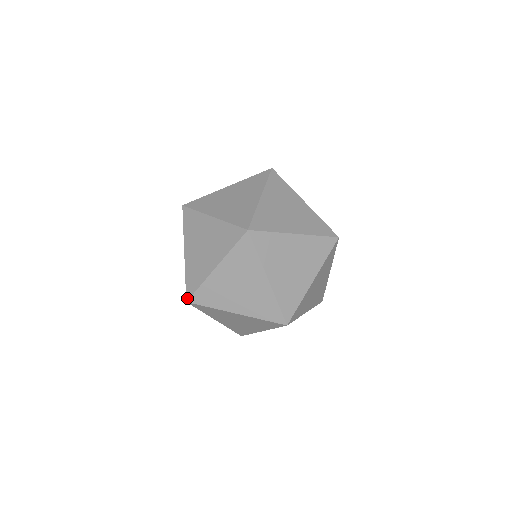
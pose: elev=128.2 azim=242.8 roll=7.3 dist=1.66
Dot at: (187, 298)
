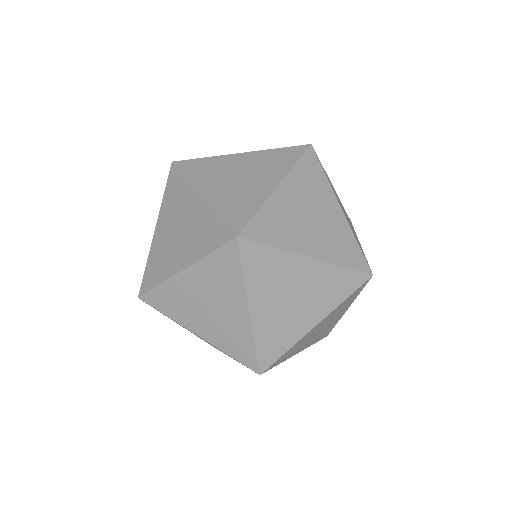
Dot at: (256, 371)
